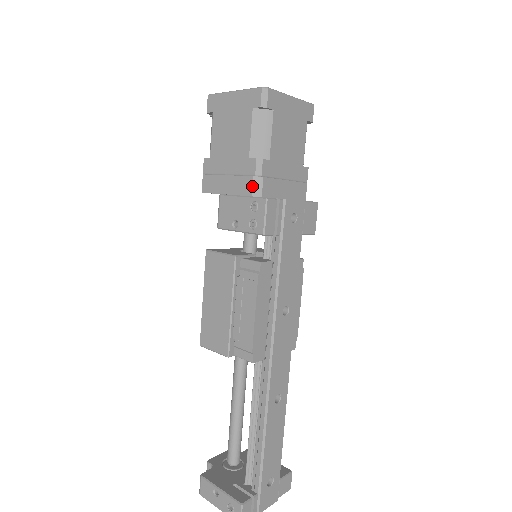
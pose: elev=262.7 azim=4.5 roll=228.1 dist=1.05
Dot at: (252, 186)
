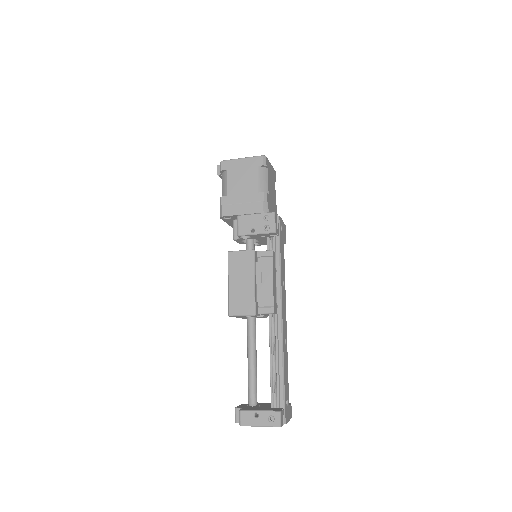
Dot at: (263, 207)
